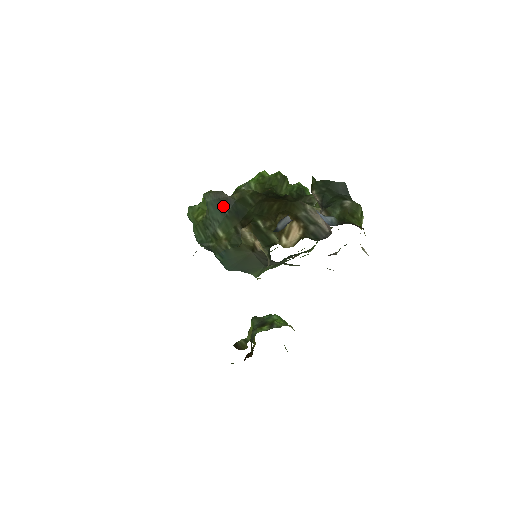
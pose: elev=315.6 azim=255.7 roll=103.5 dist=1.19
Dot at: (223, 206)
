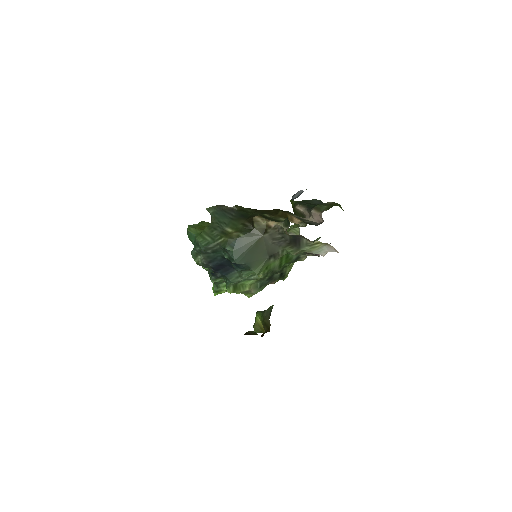
Dot at: (227, 213)
